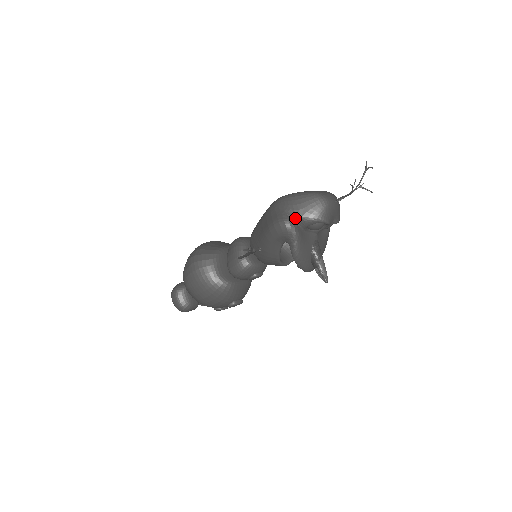
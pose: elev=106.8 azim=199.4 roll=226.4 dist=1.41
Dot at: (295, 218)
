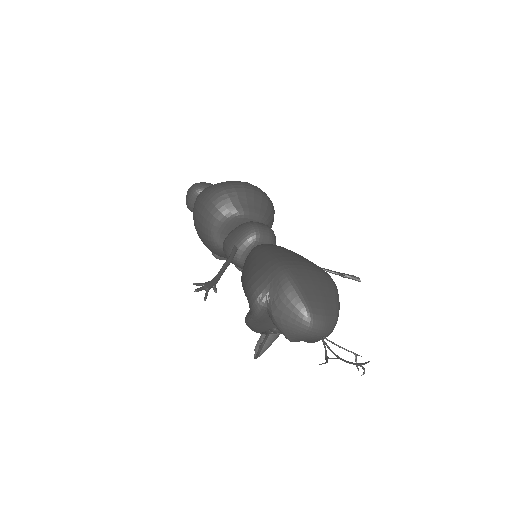
Dot at: (268, 307)
